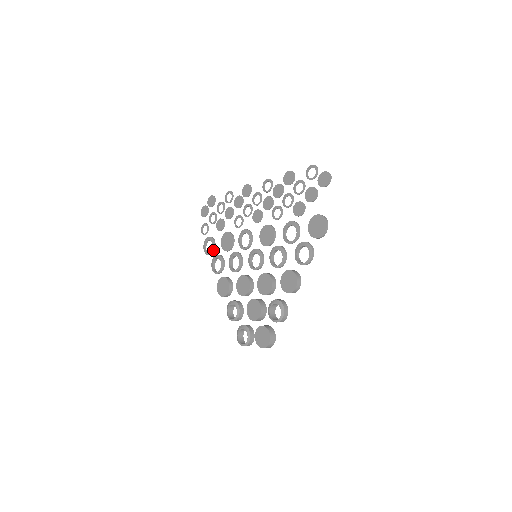
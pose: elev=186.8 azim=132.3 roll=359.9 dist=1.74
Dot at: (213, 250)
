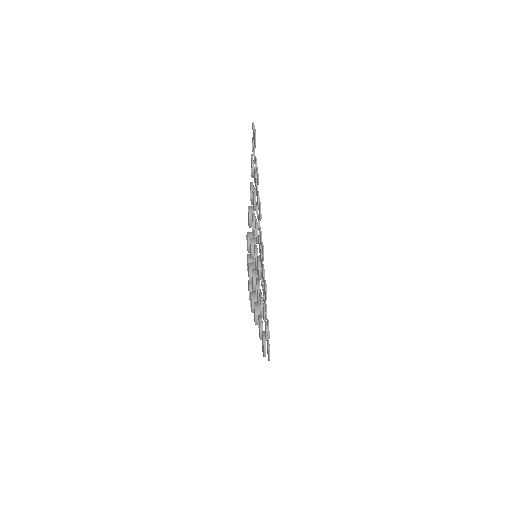
Dot at: occluded
